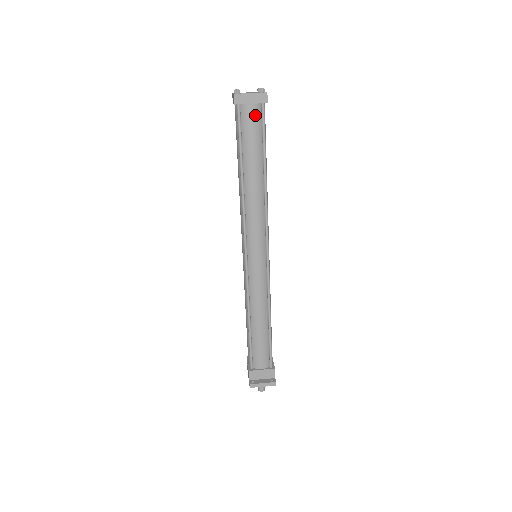
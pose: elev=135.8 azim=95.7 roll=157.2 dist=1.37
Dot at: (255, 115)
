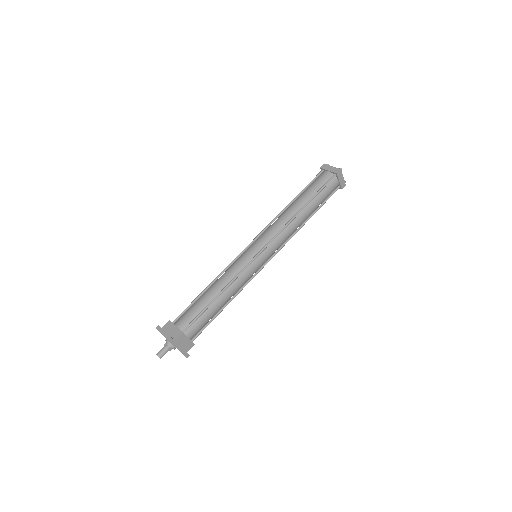
Dot at: (326, 177)
